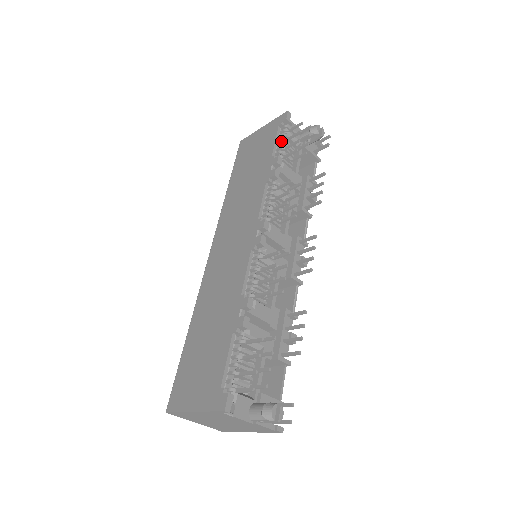
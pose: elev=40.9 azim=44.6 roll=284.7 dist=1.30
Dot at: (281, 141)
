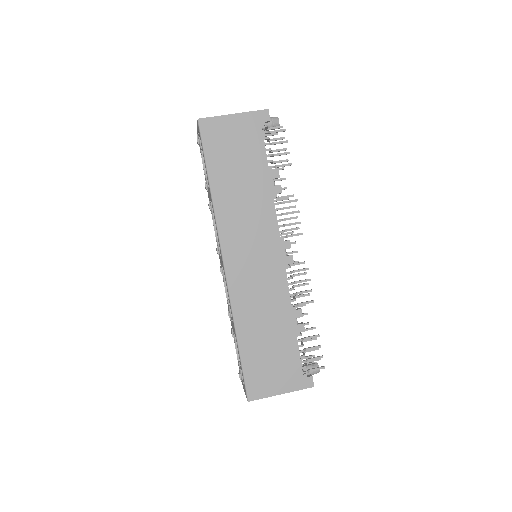
Dot at: occluded
